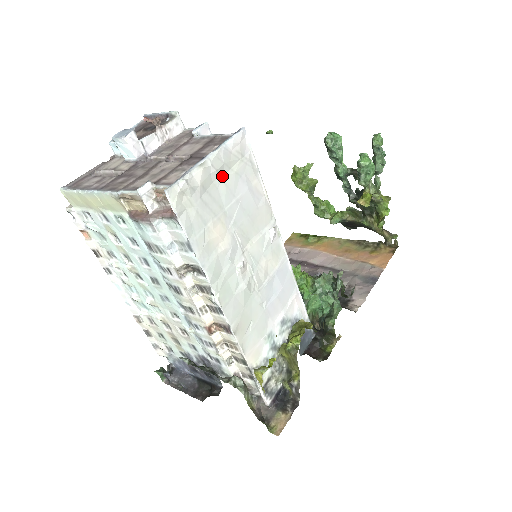
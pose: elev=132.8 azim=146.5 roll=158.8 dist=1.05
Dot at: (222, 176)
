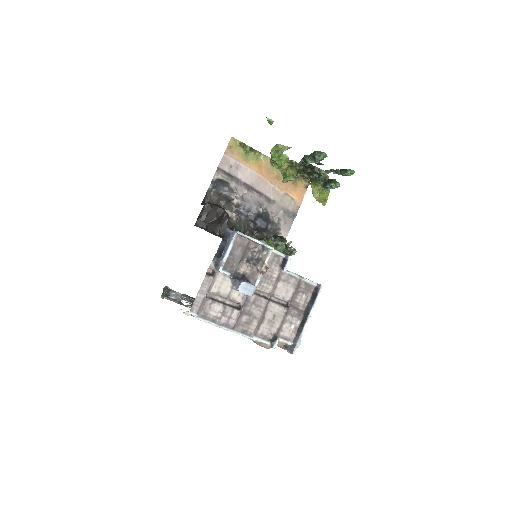
Dot at: occluded
